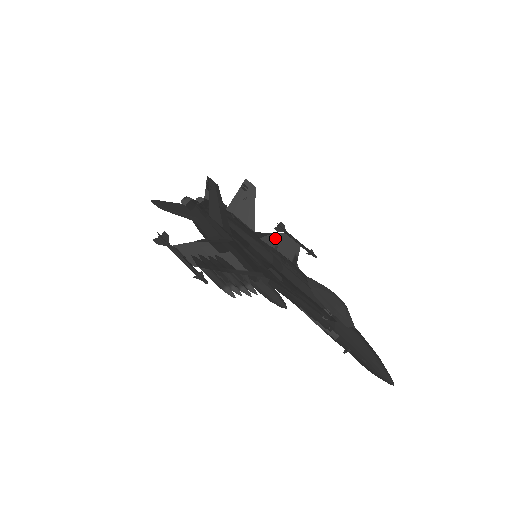
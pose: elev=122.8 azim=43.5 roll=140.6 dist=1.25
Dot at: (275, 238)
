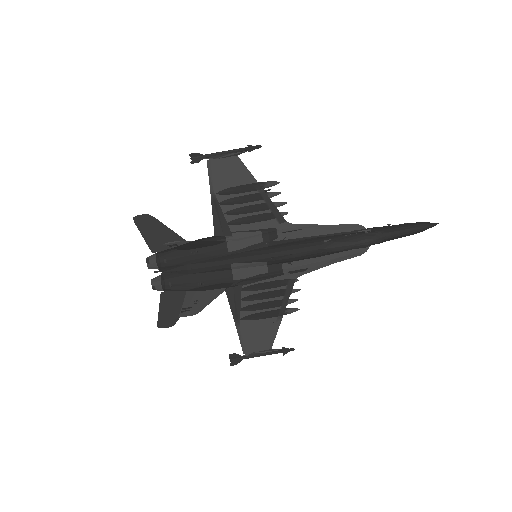
Dot at: (227, 201)
